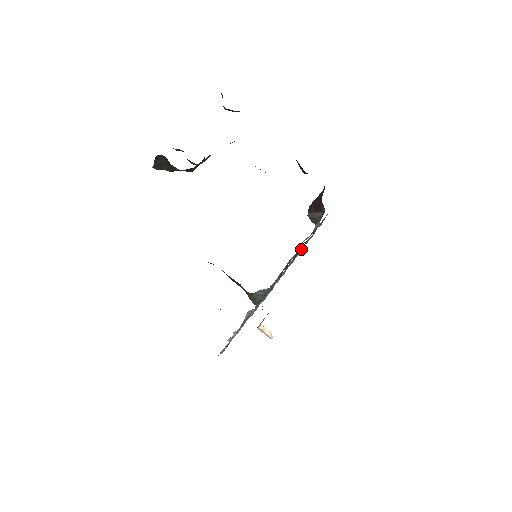
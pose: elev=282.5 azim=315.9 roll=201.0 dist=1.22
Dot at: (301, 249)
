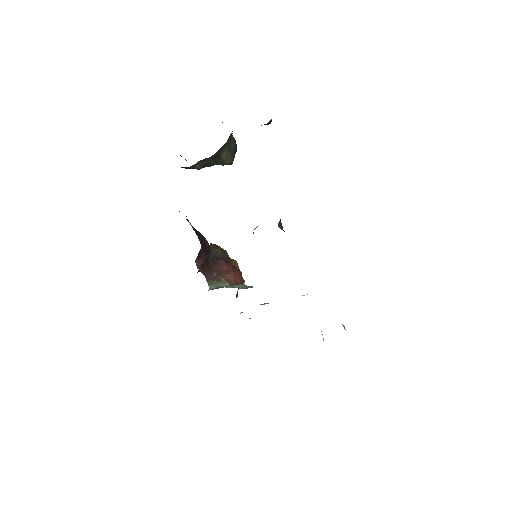
Dot at: occluded
